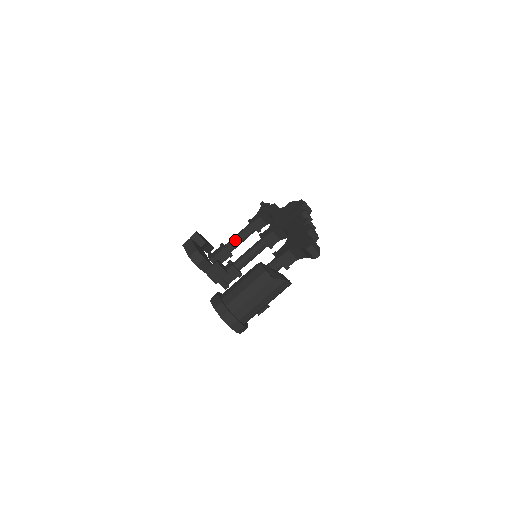
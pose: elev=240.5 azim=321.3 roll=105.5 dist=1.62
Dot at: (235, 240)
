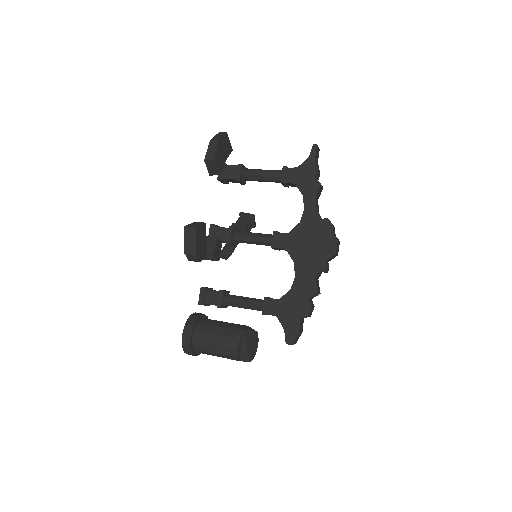
Dot at: (256, 179)
